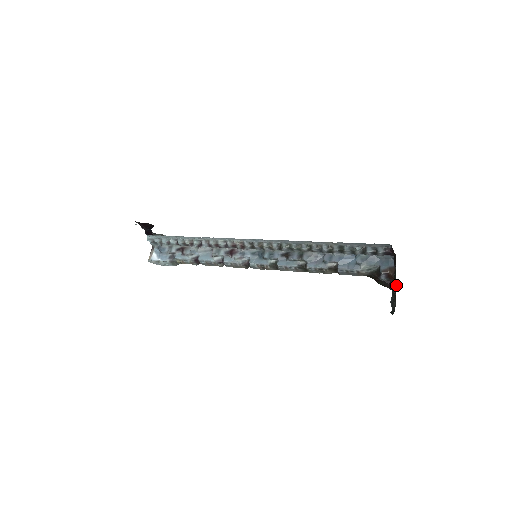
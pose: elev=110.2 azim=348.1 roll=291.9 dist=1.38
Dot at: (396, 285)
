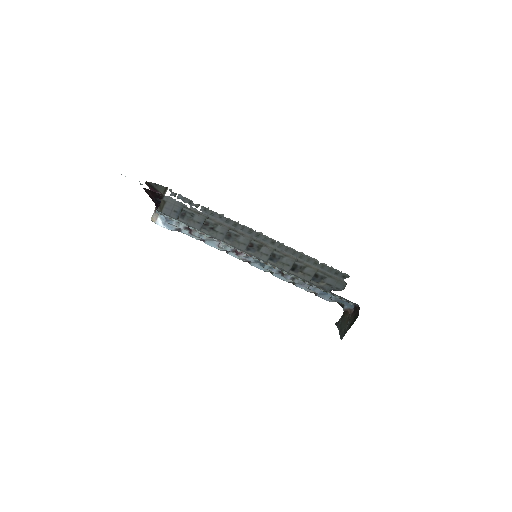
Dot at: (348, 318)
